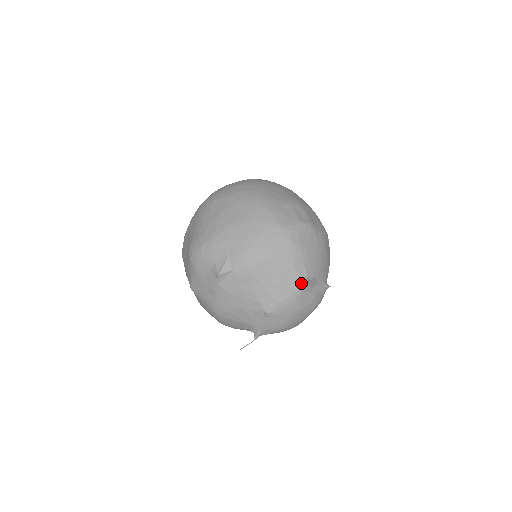
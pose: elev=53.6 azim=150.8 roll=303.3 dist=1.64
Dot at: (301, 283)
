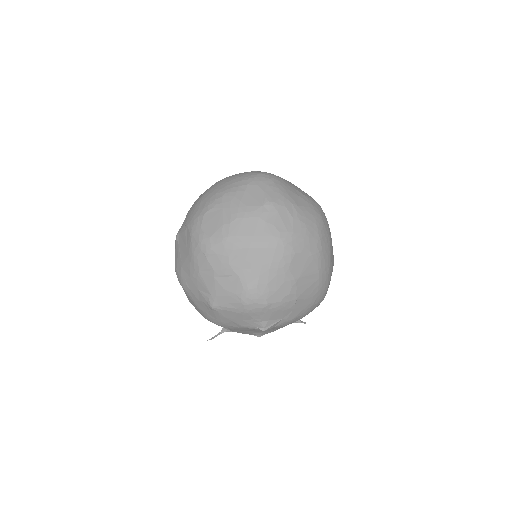
Dot at: (294, 322)
